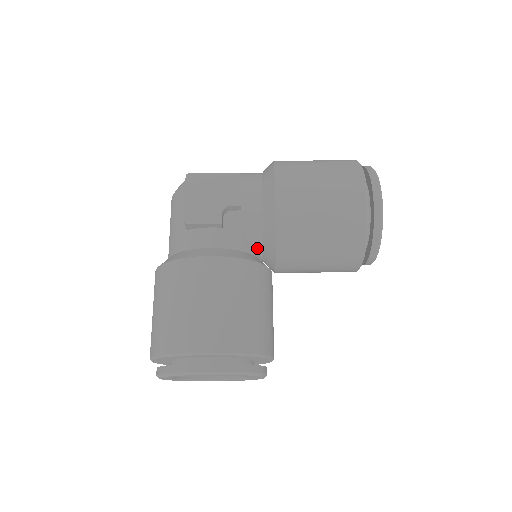
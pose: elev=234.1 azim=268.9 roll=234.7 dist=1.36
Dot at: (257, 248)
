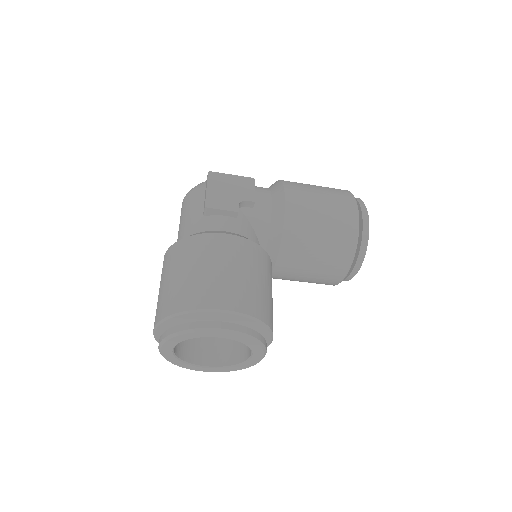
Dot at: (261, 245)
